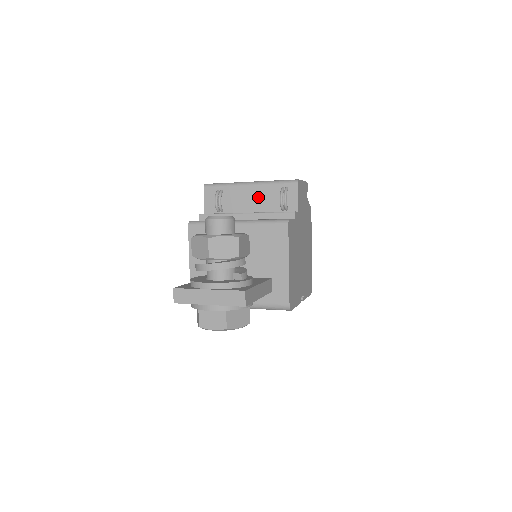
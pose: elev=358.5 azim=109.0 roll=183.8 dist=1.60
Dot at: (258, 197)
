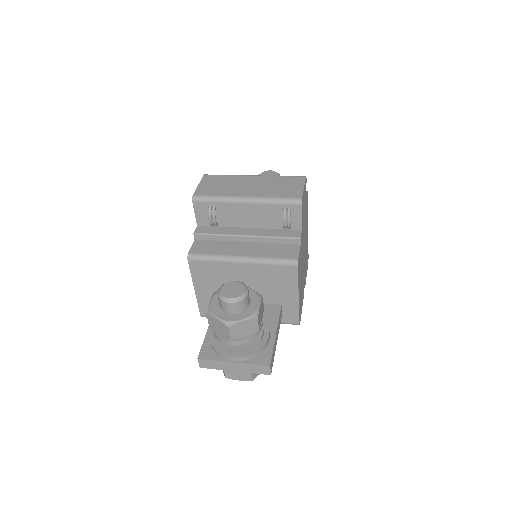
Dot at: (257, 214)
